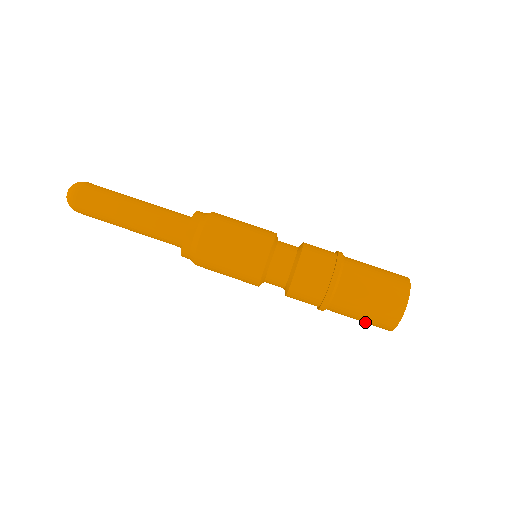
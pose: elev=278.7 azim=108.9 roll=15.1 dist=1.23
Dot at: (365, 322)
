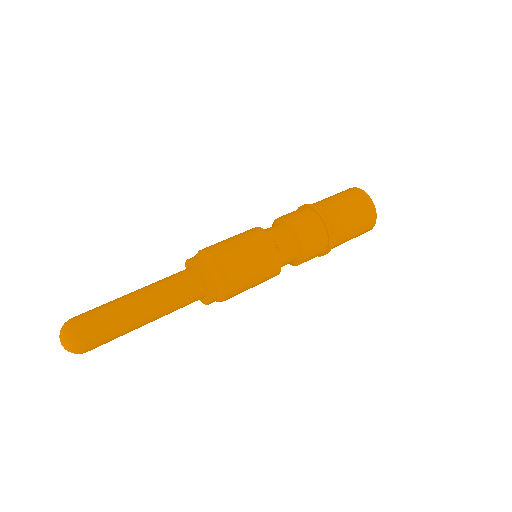
Dot at: (356, 211)
